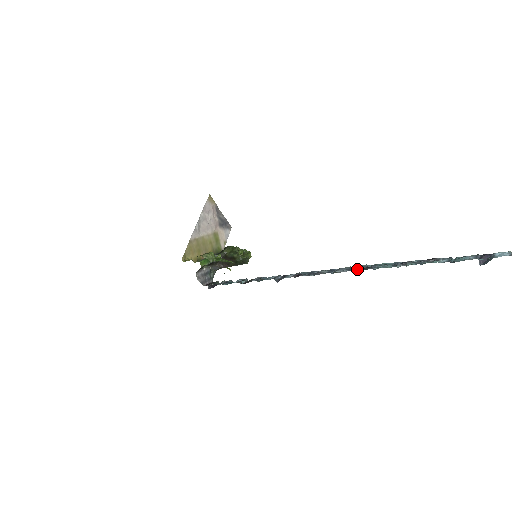
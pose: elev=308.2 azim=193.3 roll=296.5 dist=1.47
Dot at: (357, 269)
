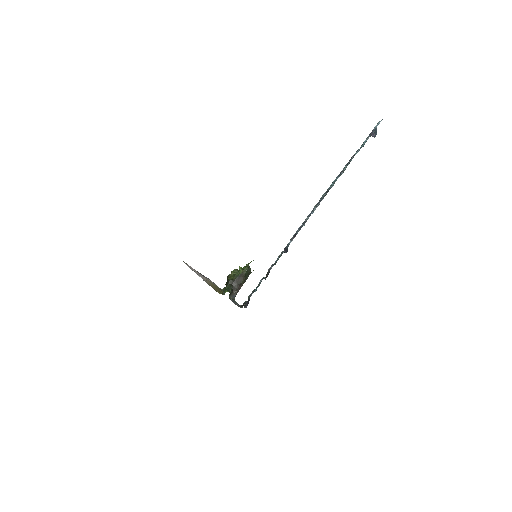
Dot at: (323, 197)
